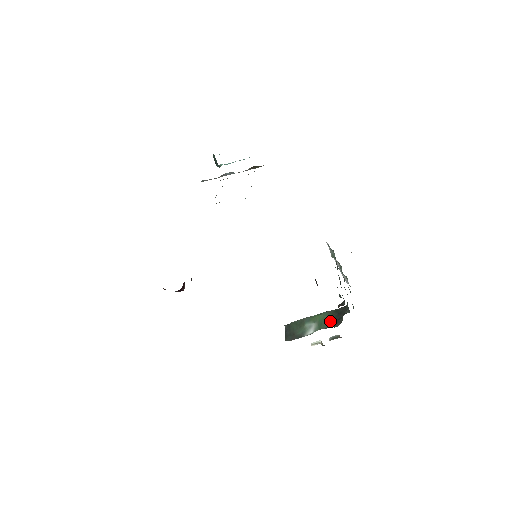
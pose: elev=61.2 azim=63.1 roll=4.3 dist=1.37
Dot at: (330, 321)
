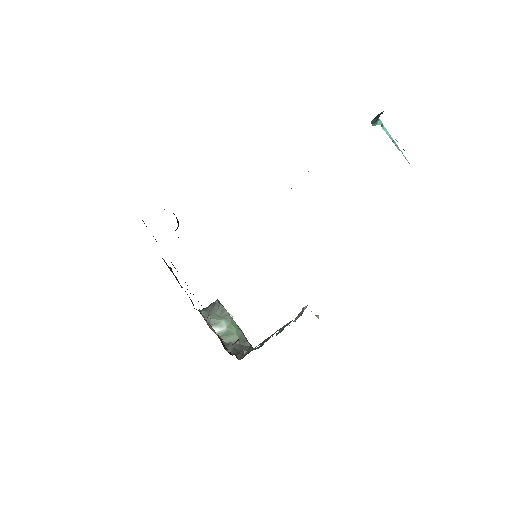
Dot at: (232, 342)
